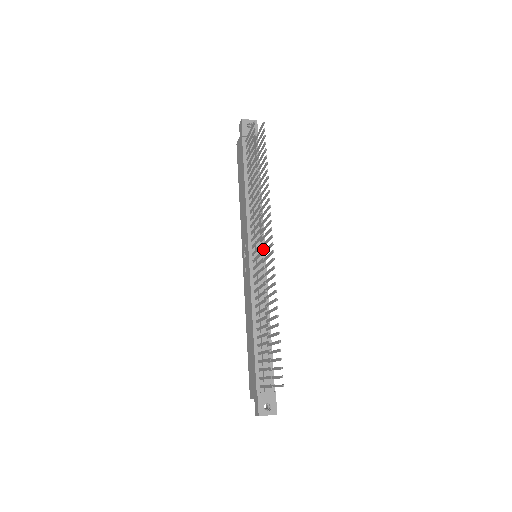
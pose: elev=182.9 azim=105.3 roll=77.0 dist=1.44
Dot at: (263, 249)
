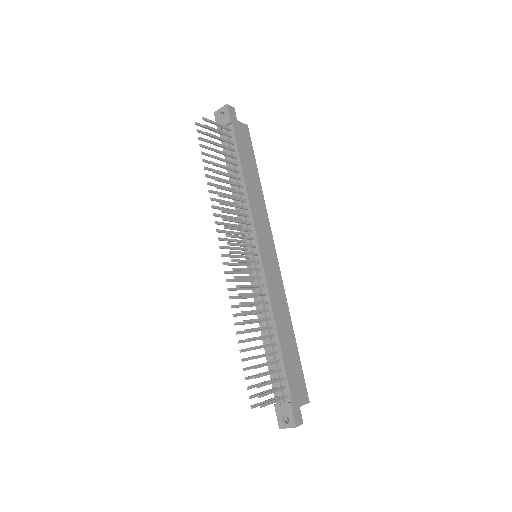
Dot at: (257, 247)
